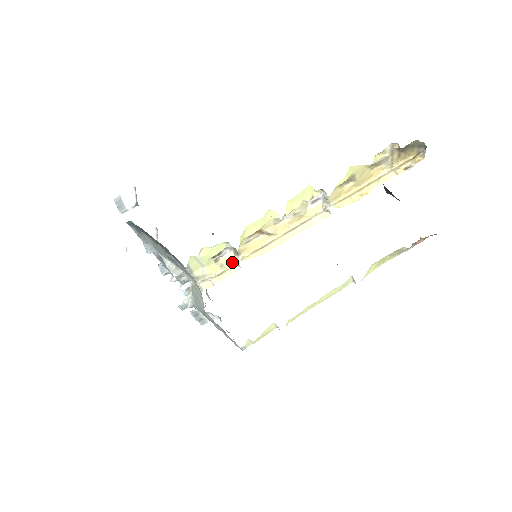
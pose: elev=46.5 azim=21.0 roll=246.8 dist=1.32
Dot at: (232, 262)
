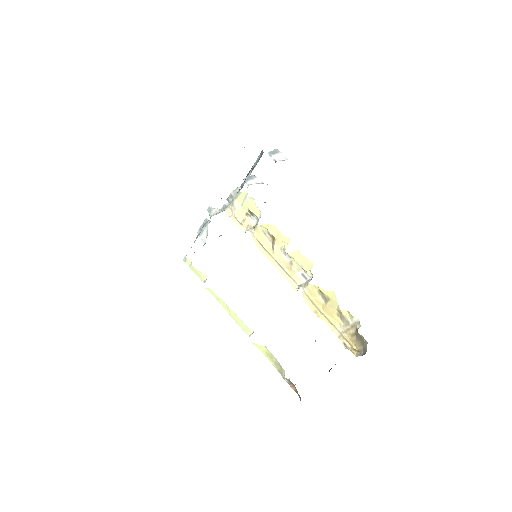
Dot at: (248, 226)
